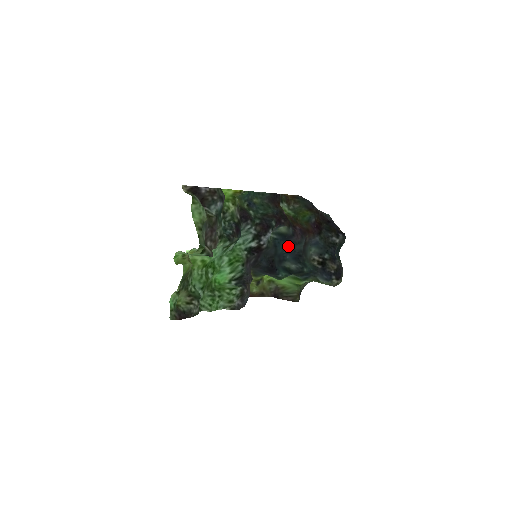
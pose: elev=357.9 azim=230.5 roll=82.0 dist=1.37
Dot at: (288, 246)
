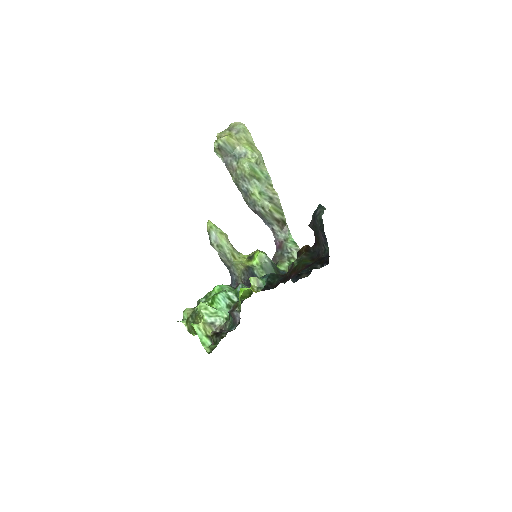
Dot at: occluded
